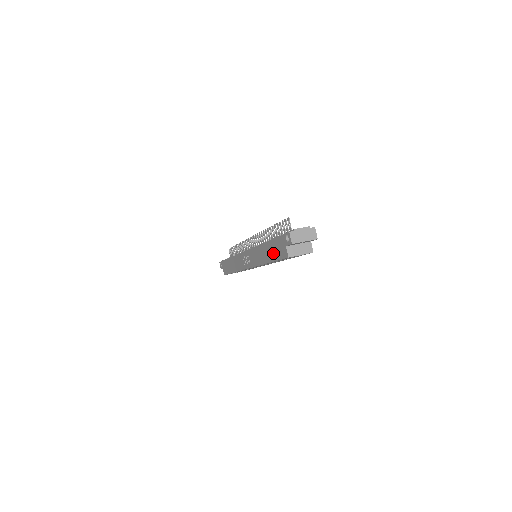
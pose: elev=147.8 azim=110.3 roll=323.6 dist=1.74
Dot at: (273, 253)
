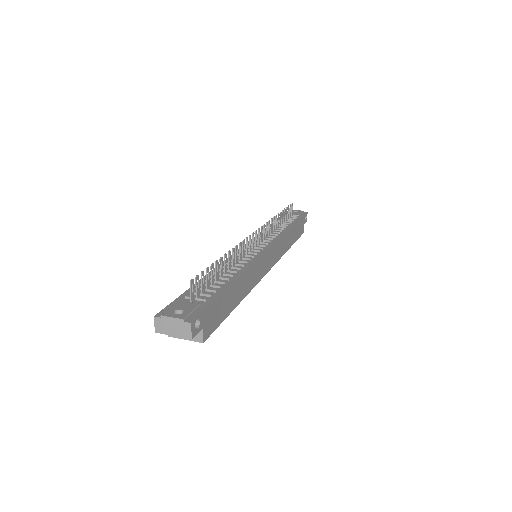
Dot at: occluded
